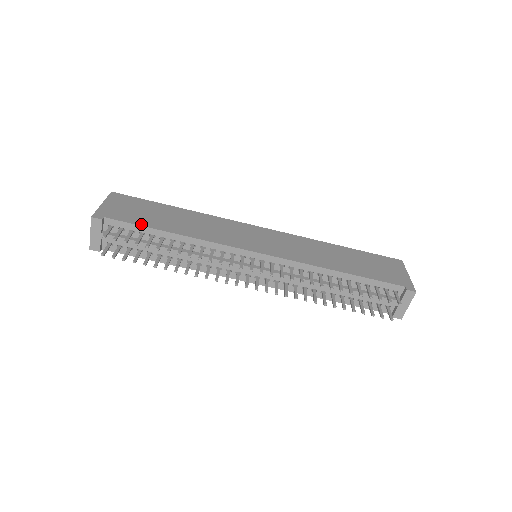
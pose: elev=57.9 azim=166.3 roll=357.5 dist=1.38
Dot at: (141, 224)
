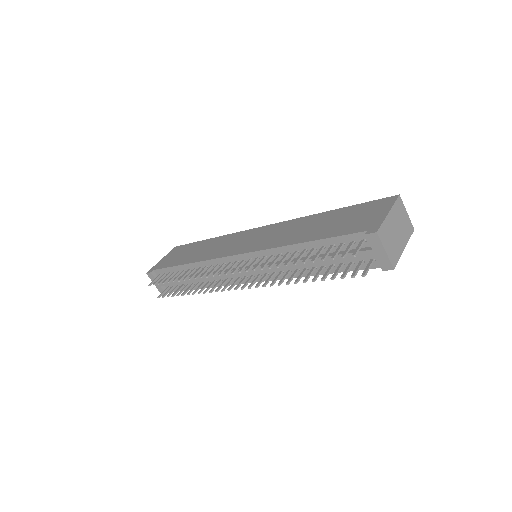
Dot at: (171, 266)
